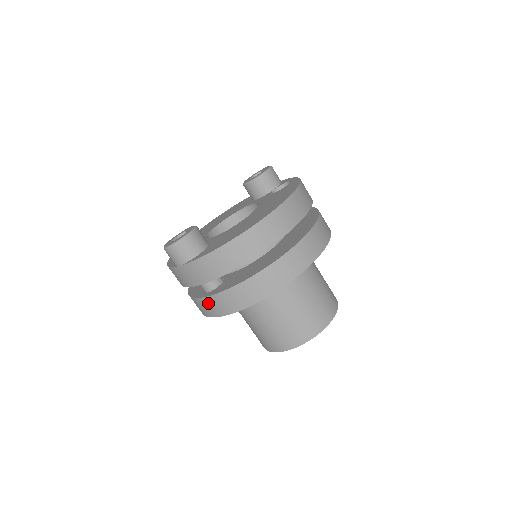
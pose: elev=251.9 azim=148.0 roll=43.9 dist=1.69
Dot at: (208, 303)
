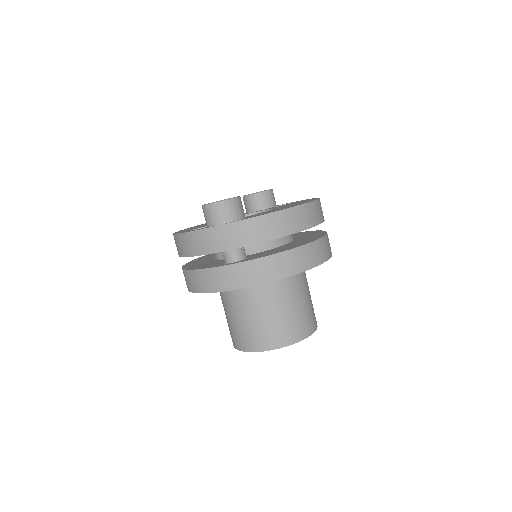
Dot at: (235, 271)
